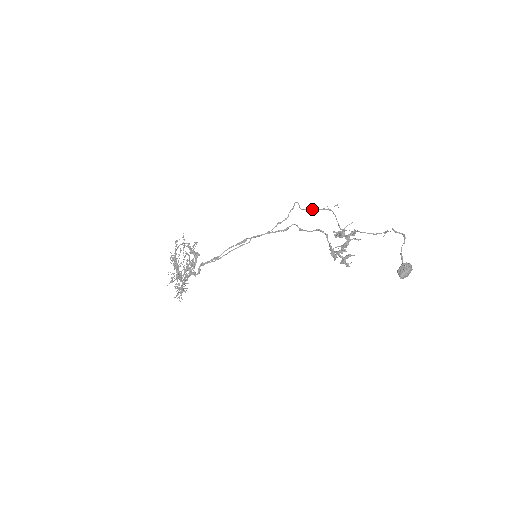
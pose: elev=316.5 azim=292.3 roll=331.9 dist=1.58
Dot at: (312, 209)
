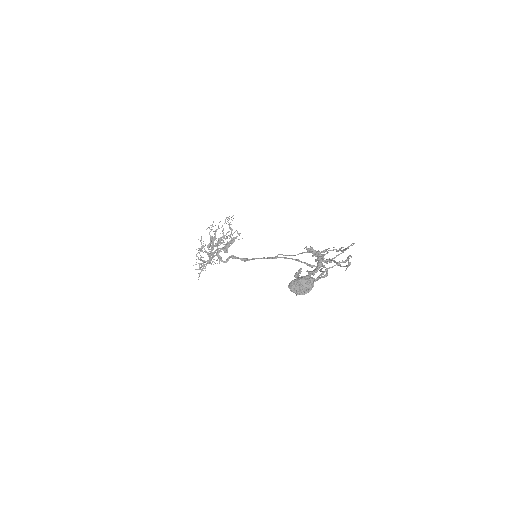
Dot at: (341, 250)
